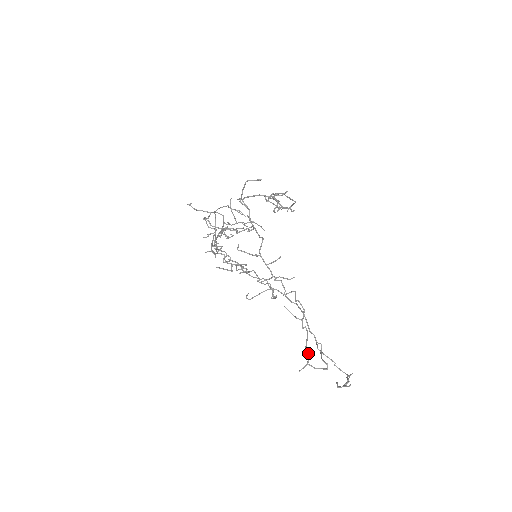
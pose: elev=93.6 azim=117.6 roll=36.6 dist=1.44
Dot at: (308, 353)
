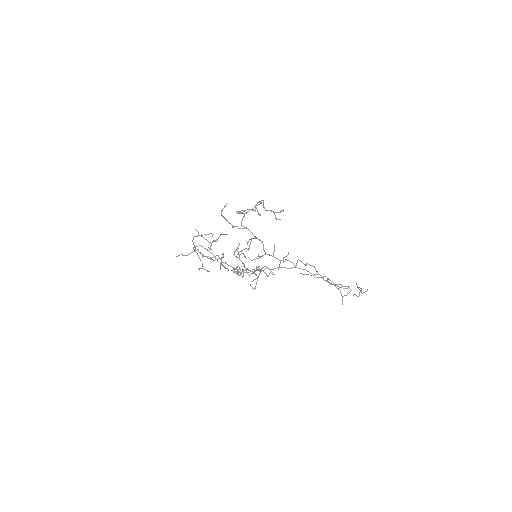
Dot at: occluded
